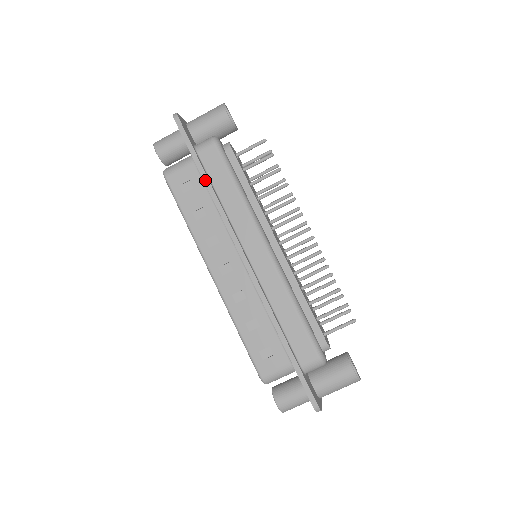
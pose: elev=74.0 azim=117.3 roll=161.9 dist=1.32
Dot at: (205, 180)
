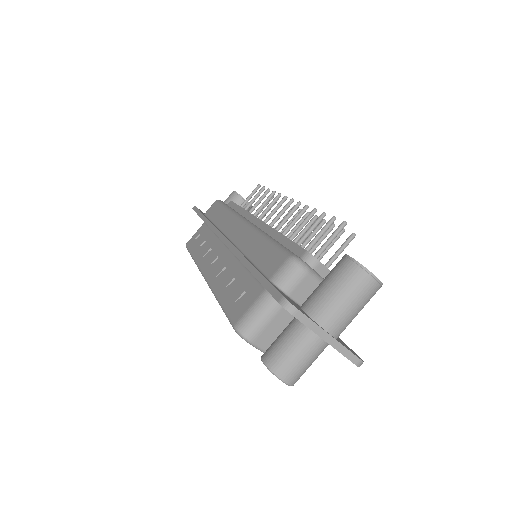
Dot at: (203, 219)
